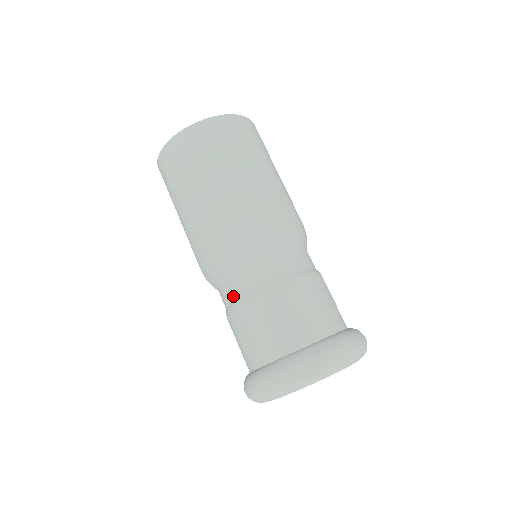
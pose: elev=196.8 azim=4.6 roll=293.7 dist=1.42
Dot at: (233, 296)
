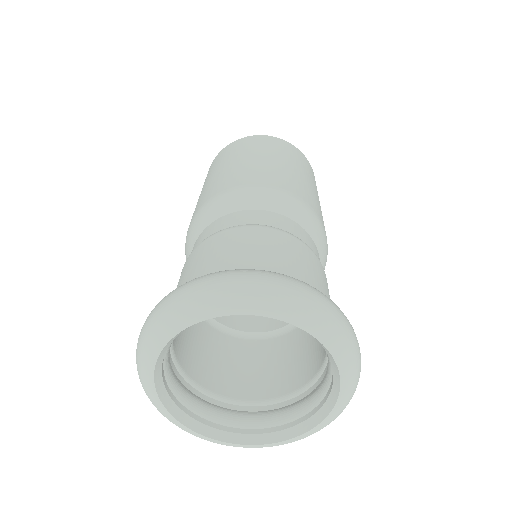
Dot at: occluded
